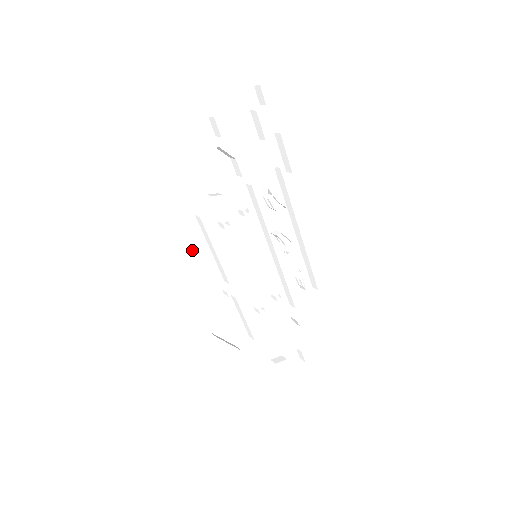
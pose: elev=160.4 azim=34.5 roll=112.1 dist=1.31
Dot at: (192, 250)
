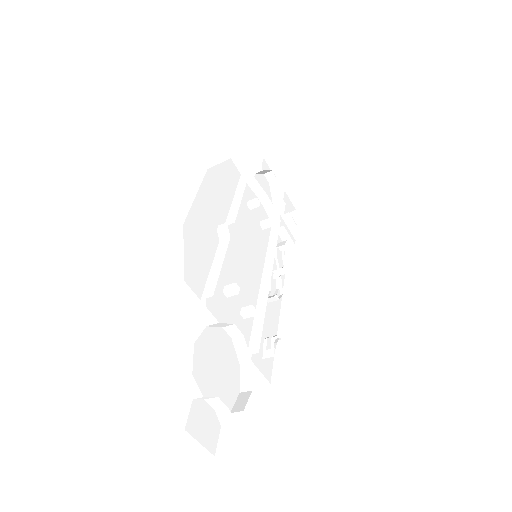
Dot at: (225, 177)
